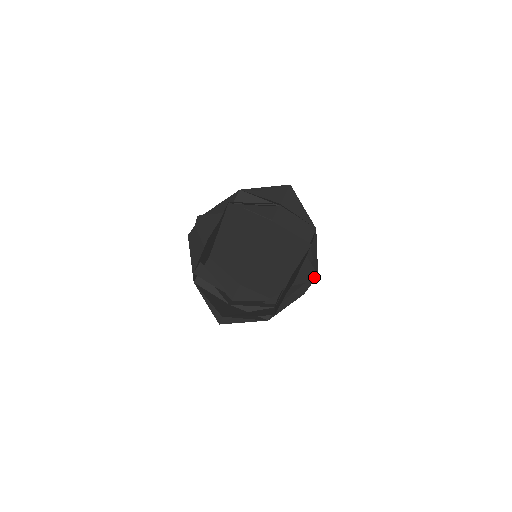
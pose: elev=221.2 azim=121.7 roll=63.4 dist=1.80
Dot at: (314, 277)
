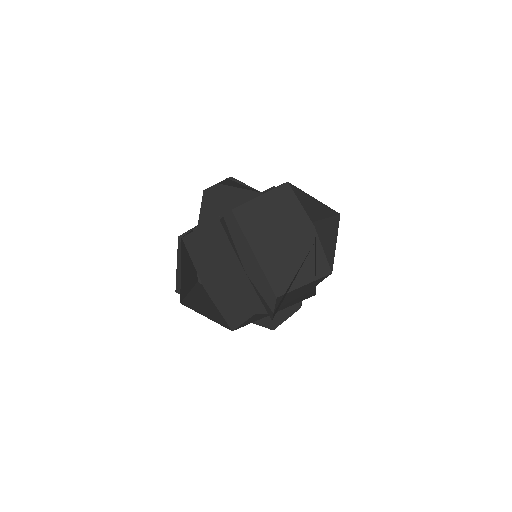
Dot at: (296, 309)
